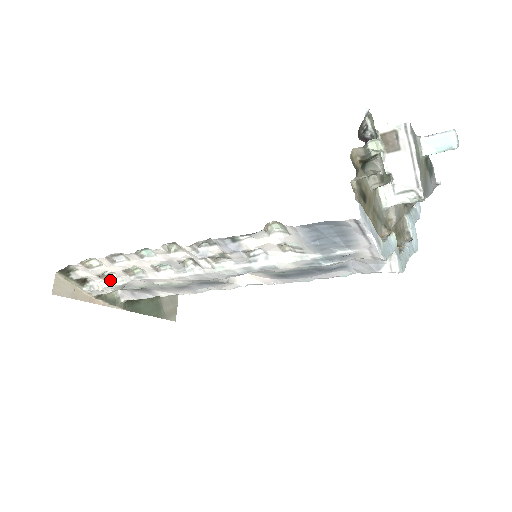
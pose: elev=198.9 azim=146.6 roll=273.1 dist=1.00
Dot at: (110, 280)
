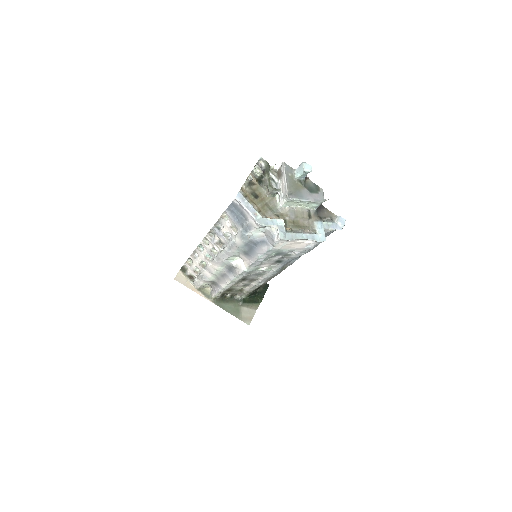
Dot at: (199, 274)
